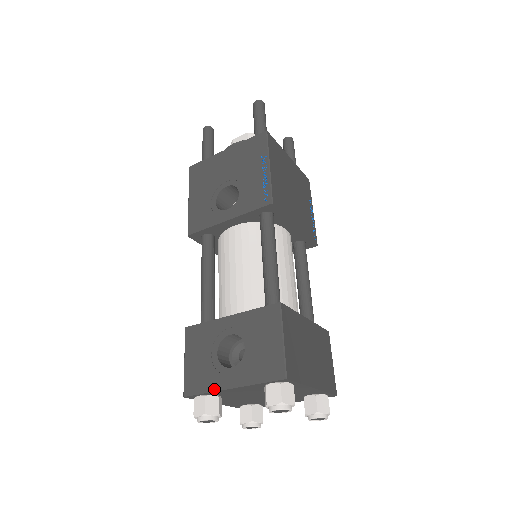
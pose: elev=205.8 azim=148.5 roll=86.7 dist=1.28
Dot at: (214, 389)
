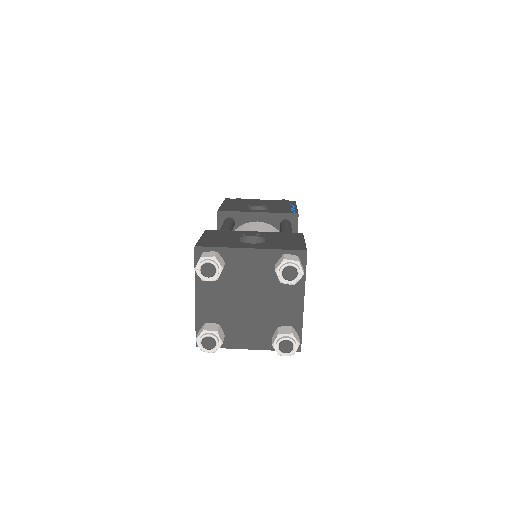
Dot at: (232, 247)
